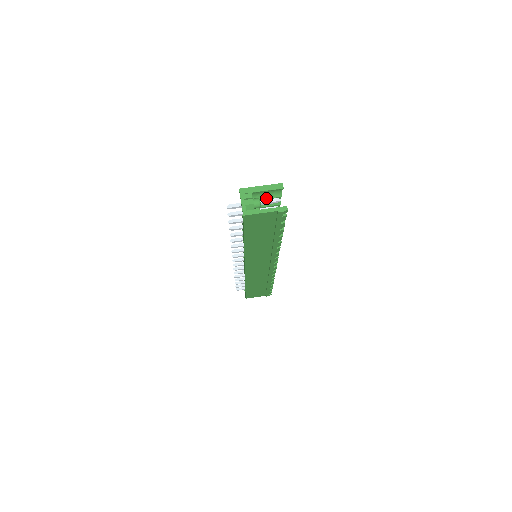
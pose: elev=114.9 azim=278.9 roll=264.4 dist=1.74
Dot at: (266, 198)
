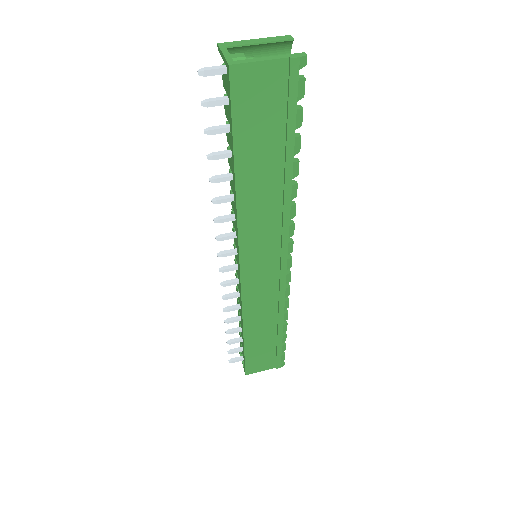
Dot at: occluded
